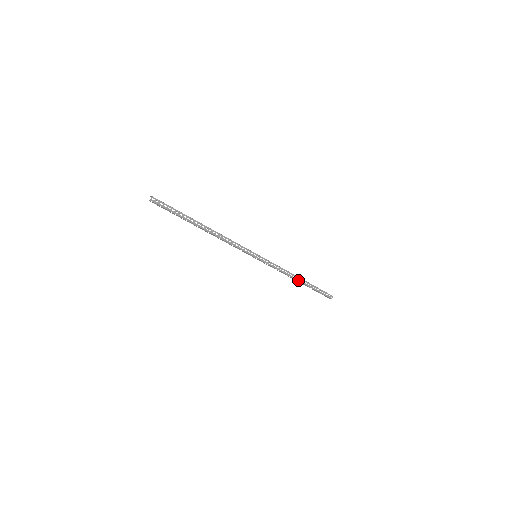
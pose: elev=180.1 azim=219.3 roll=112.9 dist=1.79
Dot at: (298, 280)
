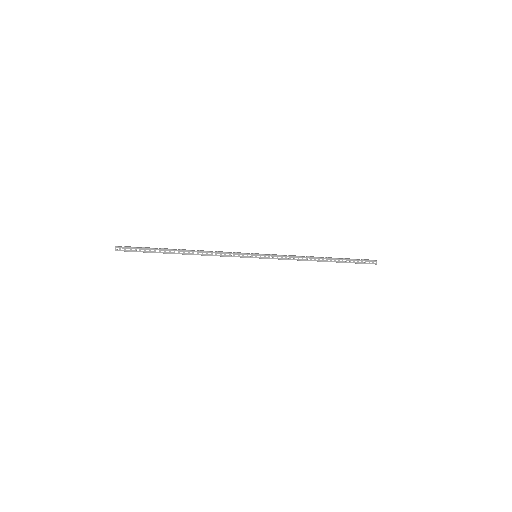
Dot at: (320, 261)
